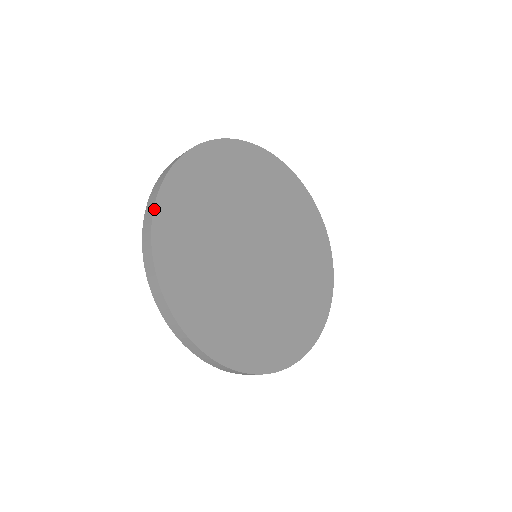
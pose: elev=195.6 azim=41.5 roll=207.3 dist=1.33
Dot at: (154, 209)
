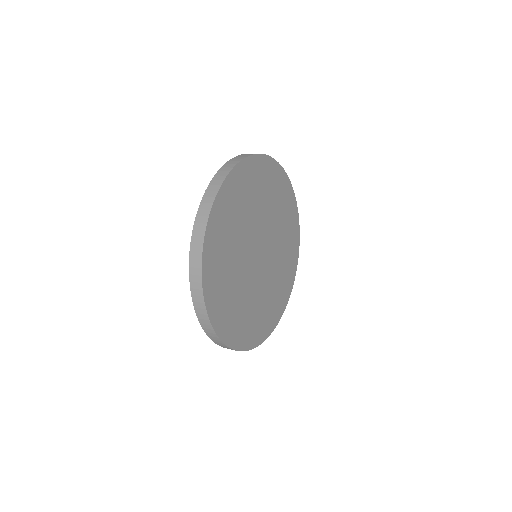
Dot at: (229, 173)
